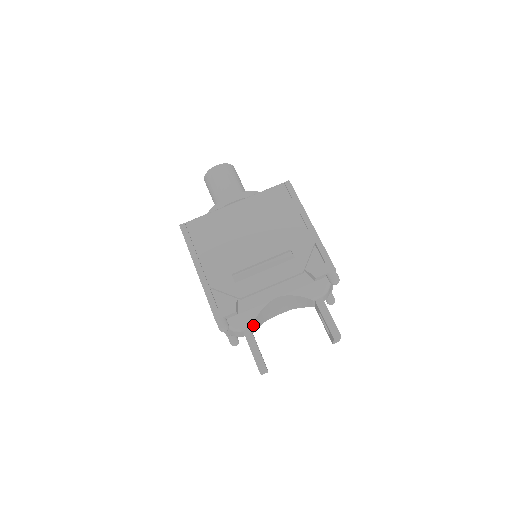
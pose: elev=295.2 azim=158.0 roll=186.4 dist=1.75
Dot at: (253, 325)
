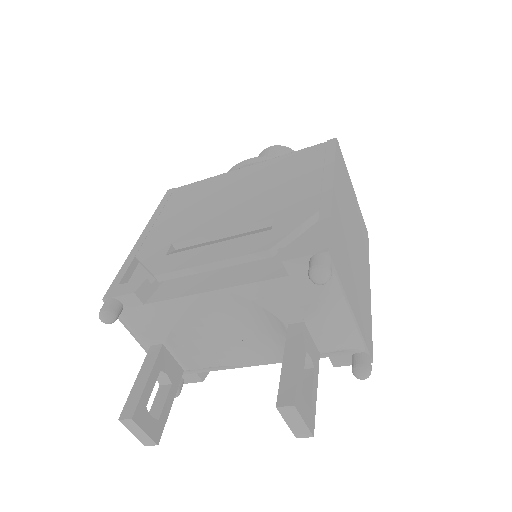
Dot at: (173, 343)
